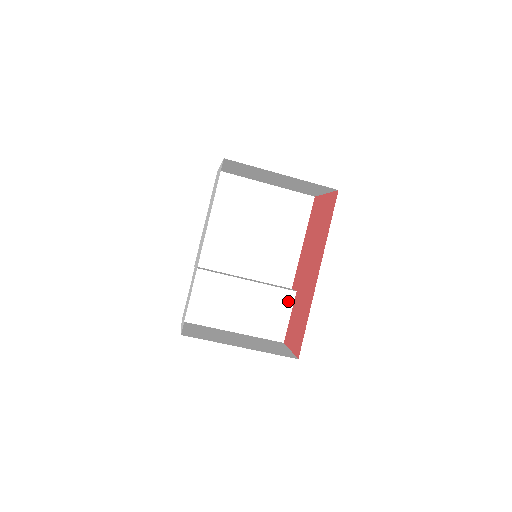
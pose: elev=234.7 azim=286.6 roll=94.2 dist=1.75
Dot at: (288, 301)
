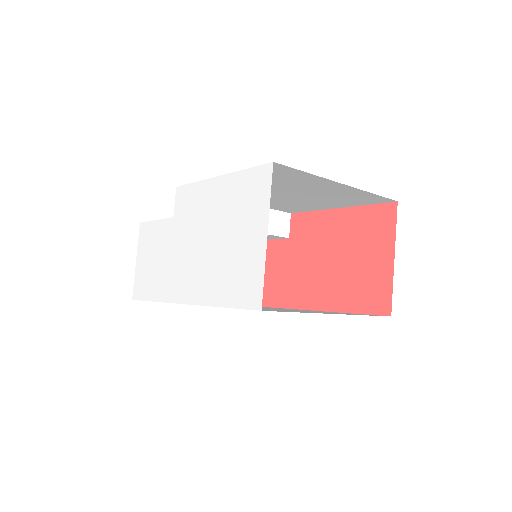
Dot at: (274, 238)
